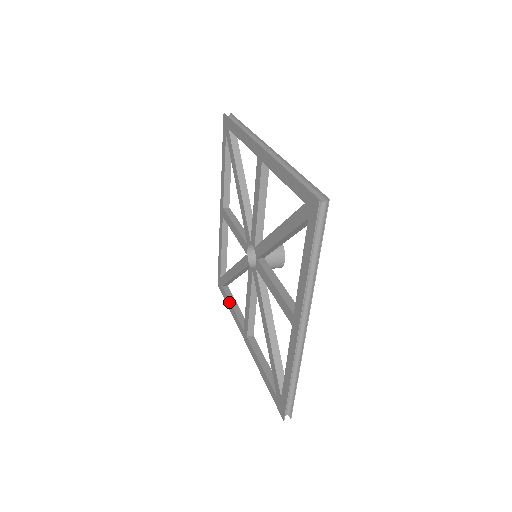
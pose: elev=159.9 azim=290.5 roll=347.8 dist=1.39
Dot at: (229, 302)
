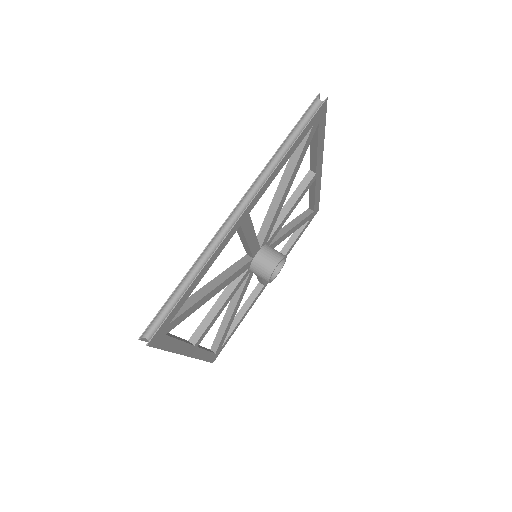
Dot at: (290, 237)
